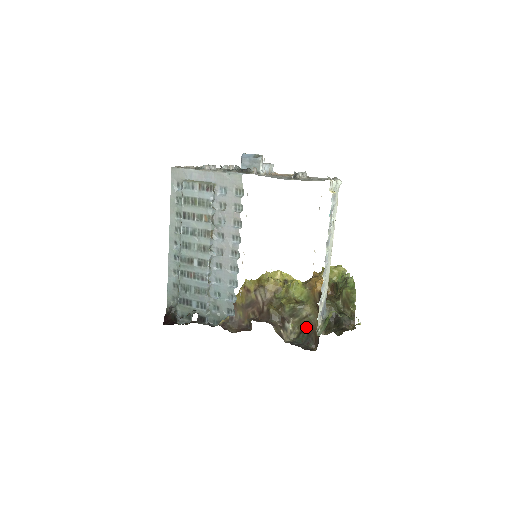
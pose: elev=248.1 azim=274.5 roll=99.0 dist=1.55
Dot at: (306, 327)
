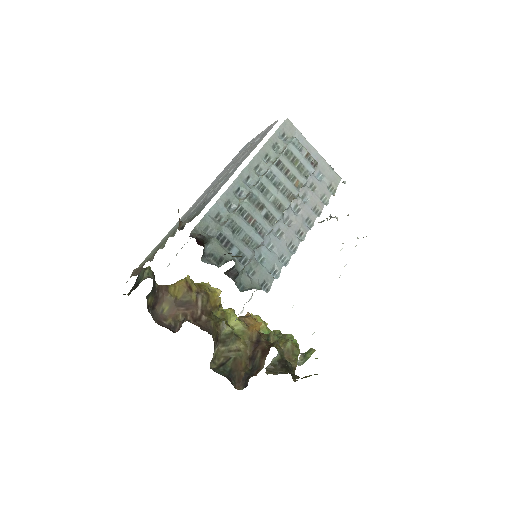
Dot at: (230, 362)
